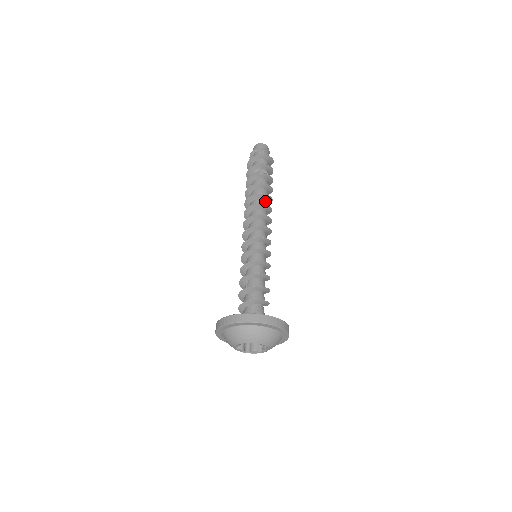
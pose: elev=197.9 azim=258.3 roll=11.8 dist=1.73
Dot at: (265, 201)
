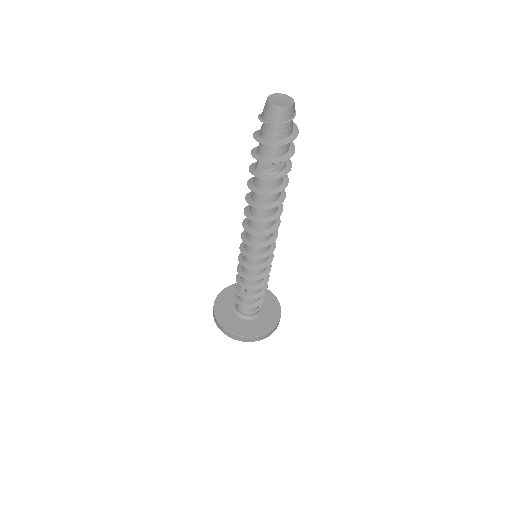
Dot at: occluded
